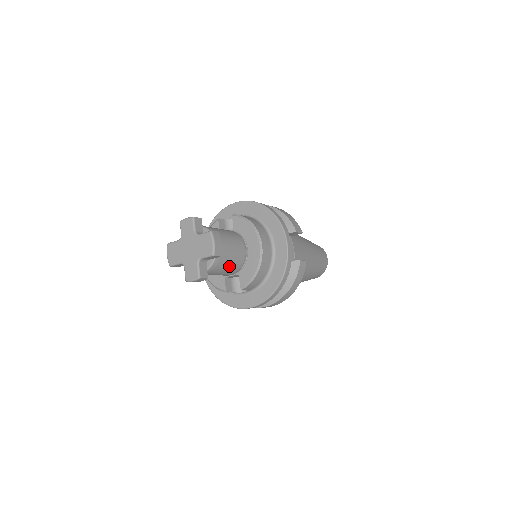
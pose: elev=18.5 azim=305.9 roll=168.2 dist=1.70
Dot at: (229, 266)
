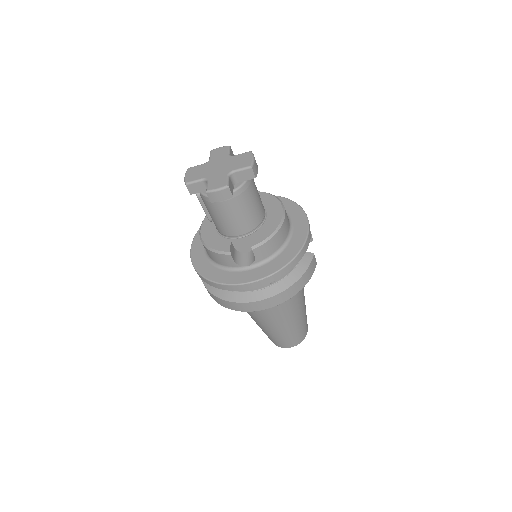
Dot at: (250, 210)
